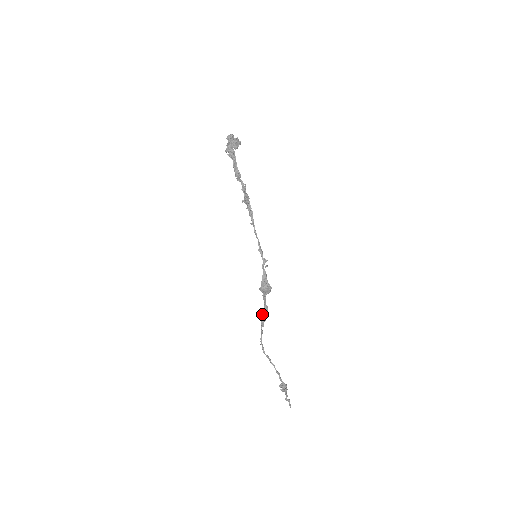
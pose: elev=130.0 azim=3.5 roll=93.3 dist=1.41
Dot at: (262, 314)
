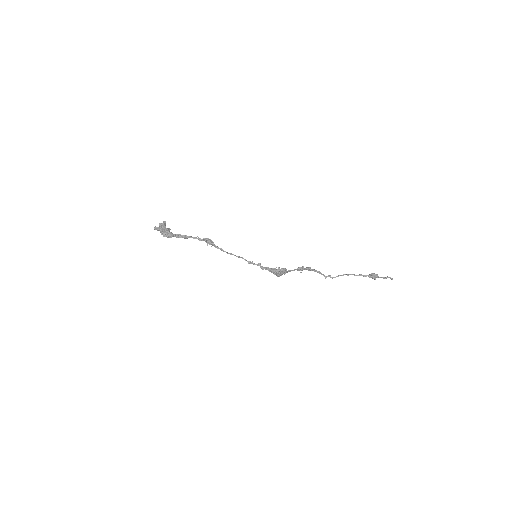
Dot at: occluded
